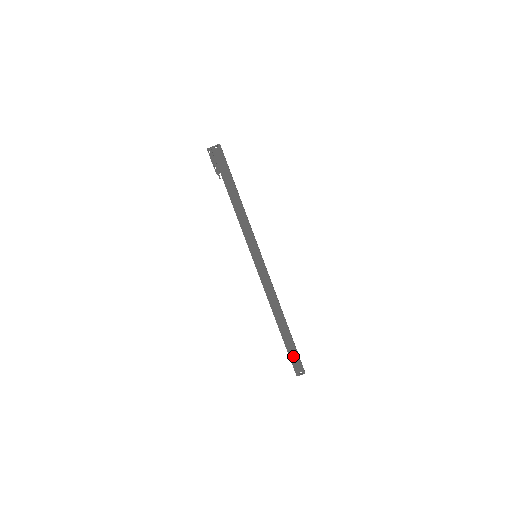
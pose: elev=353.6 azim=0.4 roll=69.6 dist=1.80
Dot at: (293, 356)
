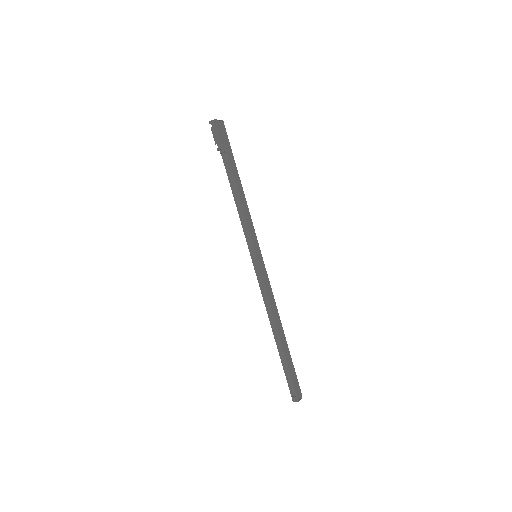
Dot at: (293, 377)
